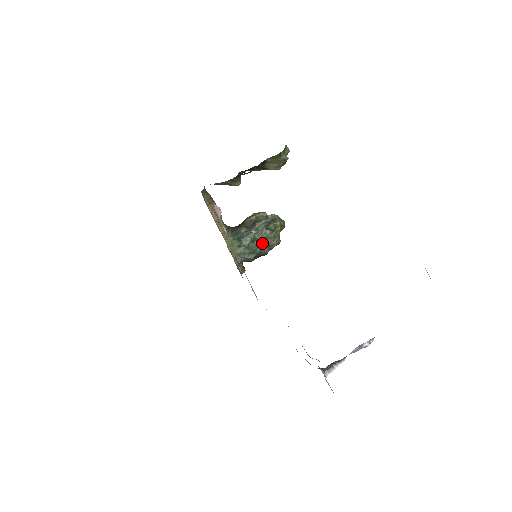
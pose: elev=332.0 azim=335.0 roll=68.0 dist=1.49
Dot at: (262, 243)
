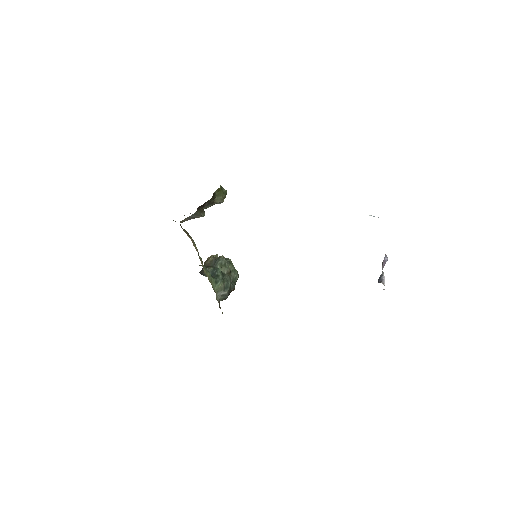
Dot at: (229, 277)
